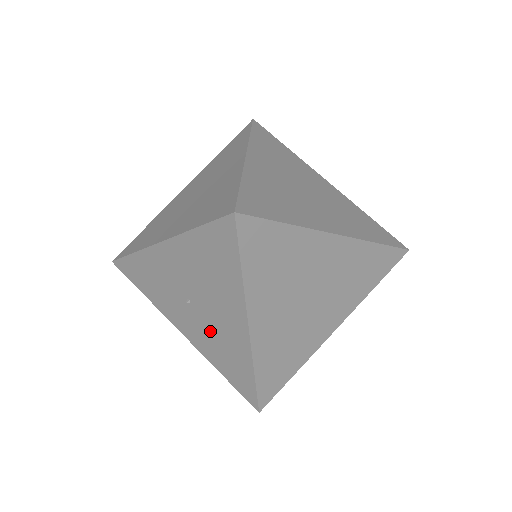
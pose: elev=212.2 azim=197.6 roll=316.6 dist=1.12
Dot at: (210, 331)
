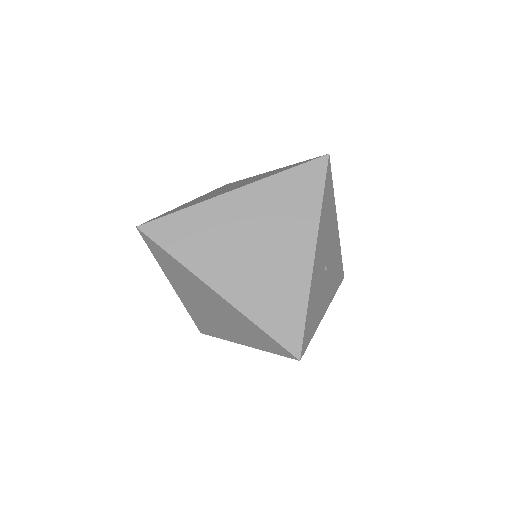
Dot at: occluded
